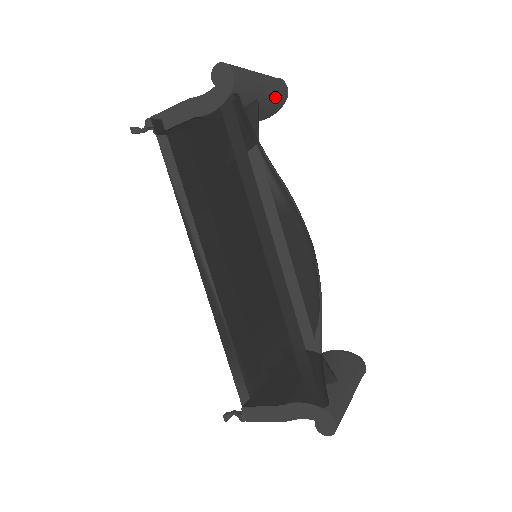
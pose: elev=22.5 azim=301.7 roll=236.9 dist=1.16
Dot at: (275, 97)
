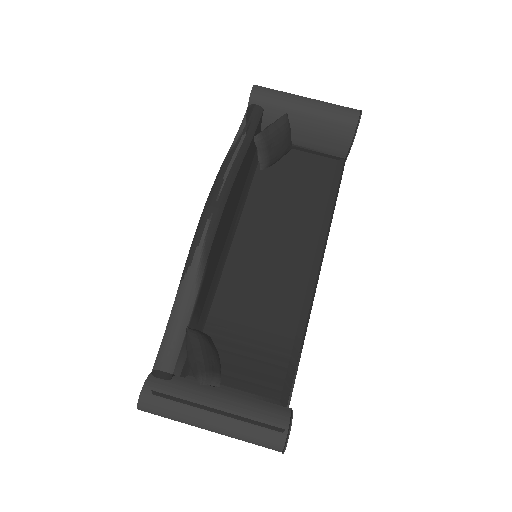
Dot at: (331, 120)
